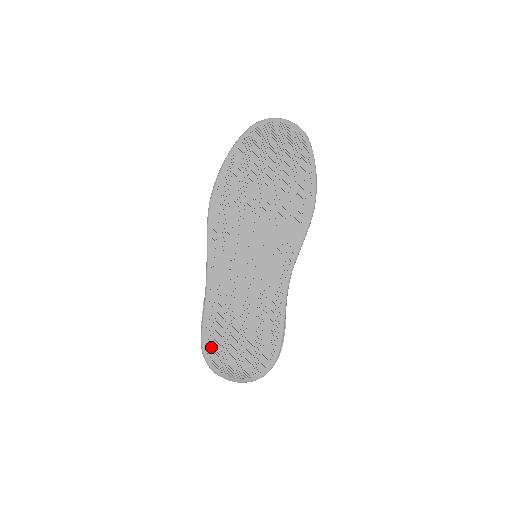
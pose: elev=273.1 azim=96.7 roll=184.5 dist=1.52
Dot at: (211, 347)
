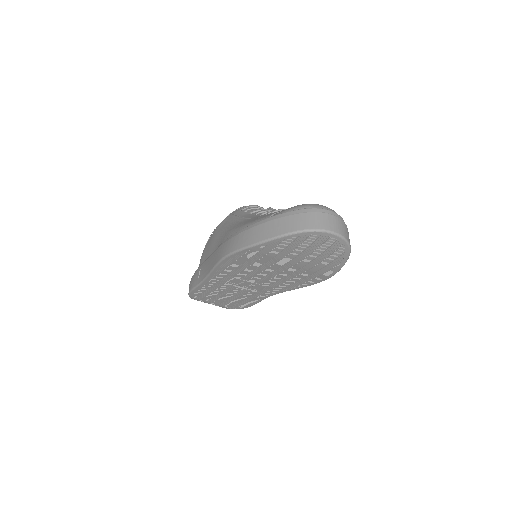
Dot at: (196, 296)
